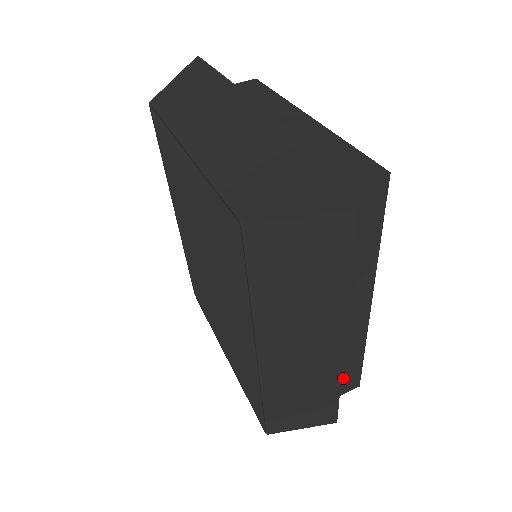
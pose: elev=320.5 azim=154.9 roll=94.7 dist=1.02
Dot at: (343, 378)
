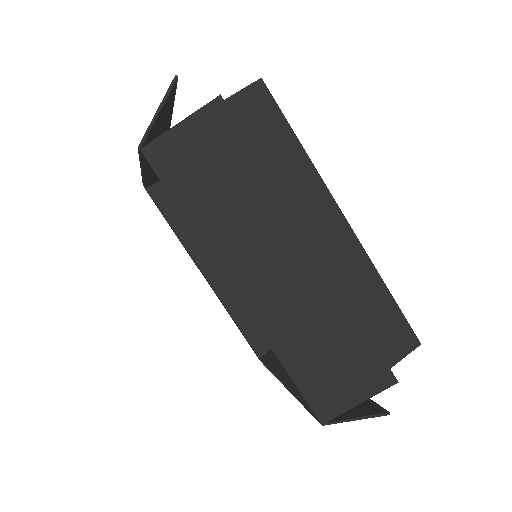
Dot at: (384, 330)
